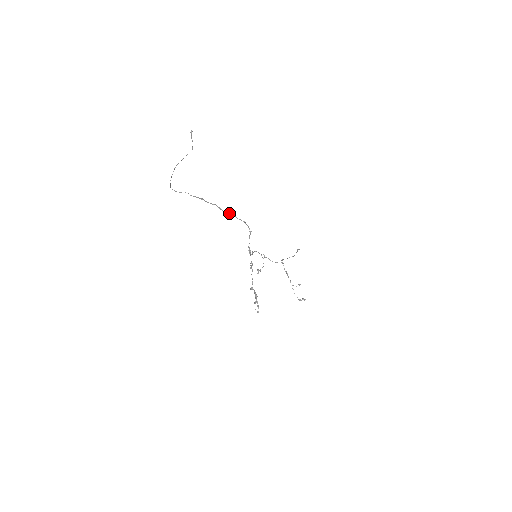
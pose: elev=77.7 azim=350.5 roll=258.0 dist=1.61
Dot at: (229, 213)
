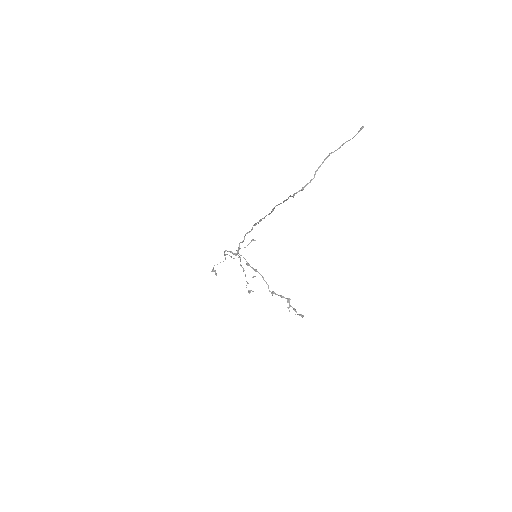
Dot at: (270, 213)
